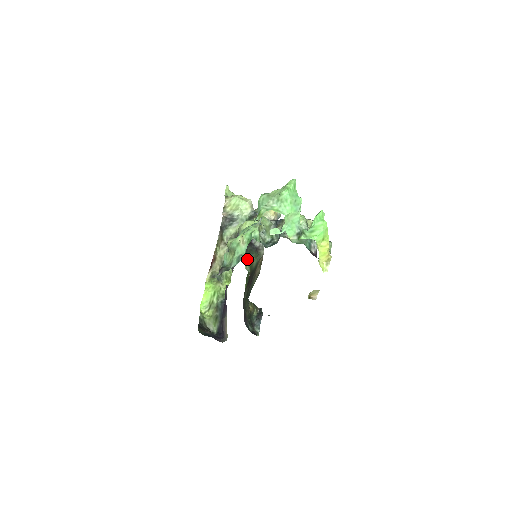
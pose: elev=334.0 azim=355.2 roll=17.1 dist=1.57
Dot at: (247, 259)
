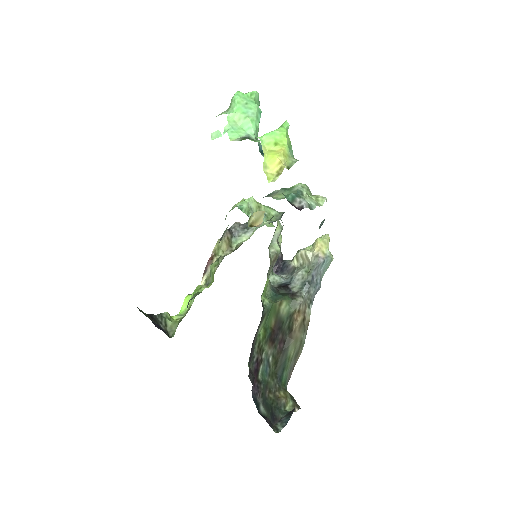
Dot at: (273, 298)
